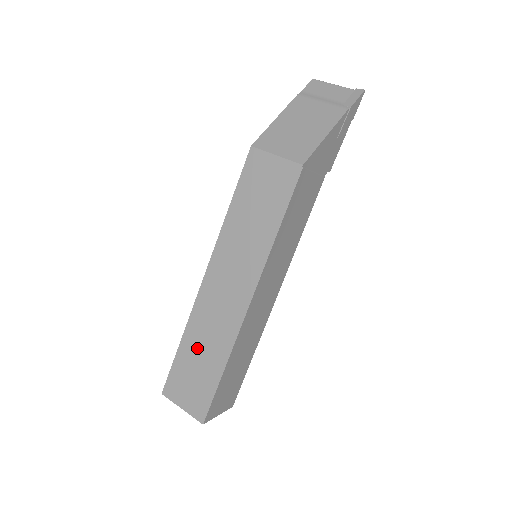
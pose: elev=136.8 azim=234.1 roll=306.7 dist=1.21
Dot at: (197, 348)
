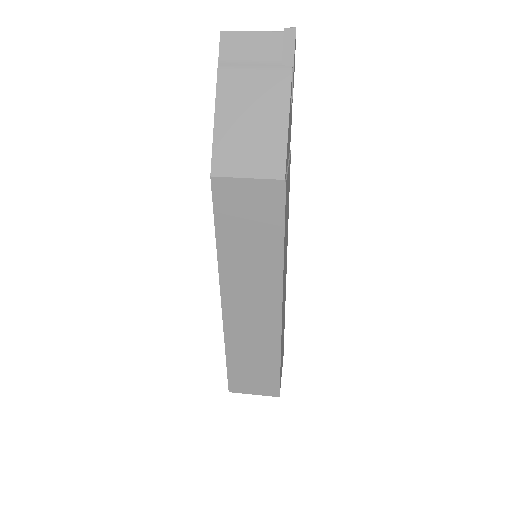
Dot at: (245, 355)
